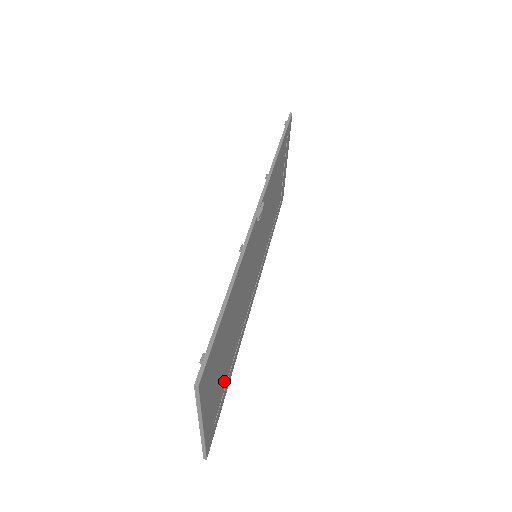
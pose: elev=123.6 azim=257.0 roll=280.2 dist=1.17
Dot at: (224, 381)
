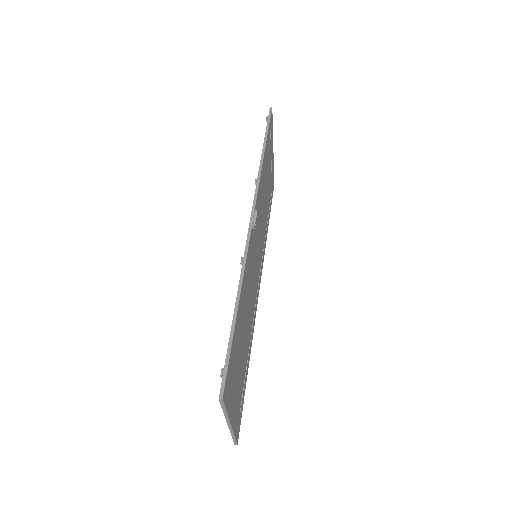
Dot at: (243, 376)
